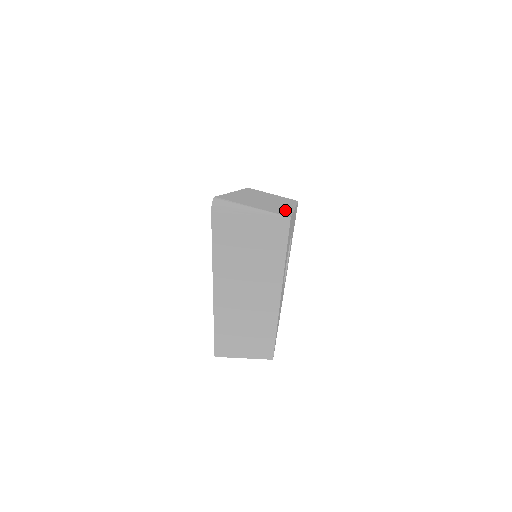
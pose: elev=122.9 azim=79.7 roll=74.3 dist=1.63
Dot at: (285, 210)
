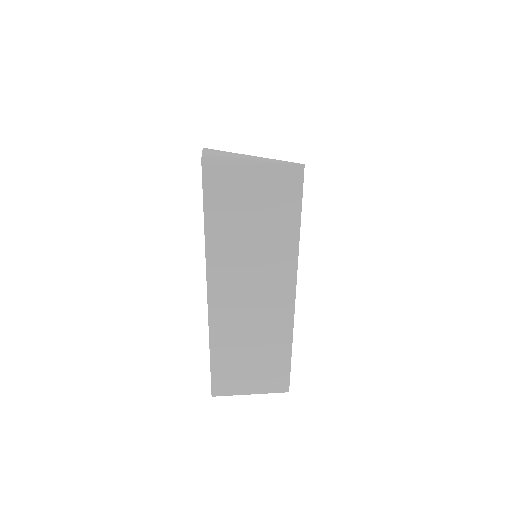
Dot at: occluded
